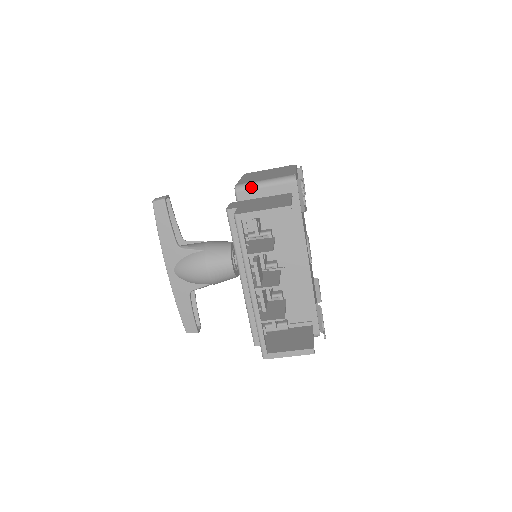
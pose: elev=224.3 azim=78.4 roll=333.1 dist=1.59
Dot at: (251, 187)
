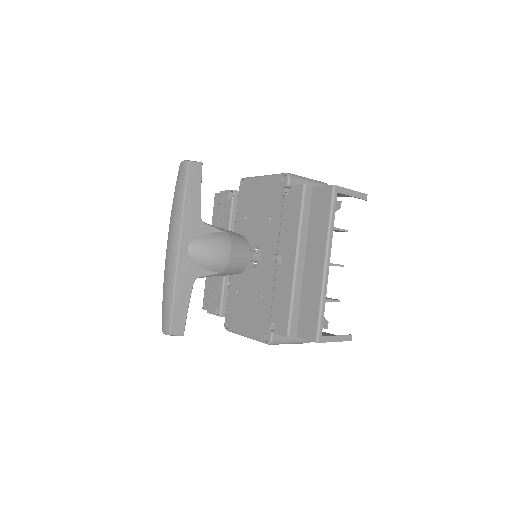
Dot at: (301, 179)
